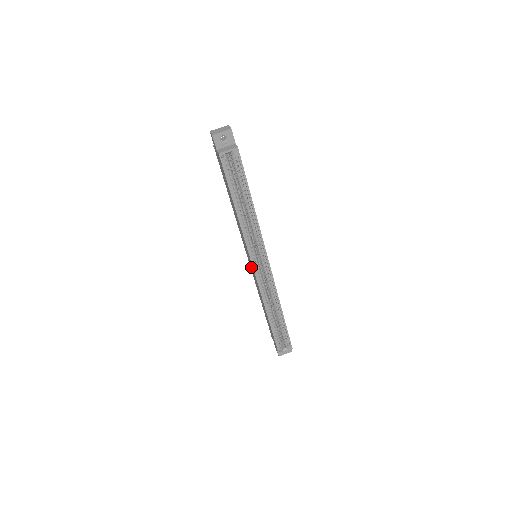
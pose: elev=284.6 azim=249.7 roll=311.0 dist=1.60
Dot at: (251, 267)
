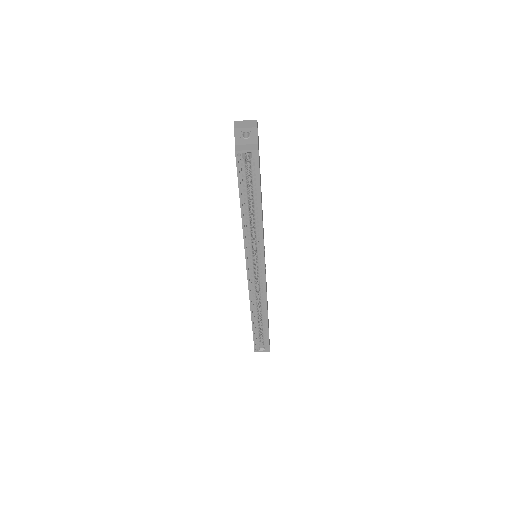
Dot at: occluded
